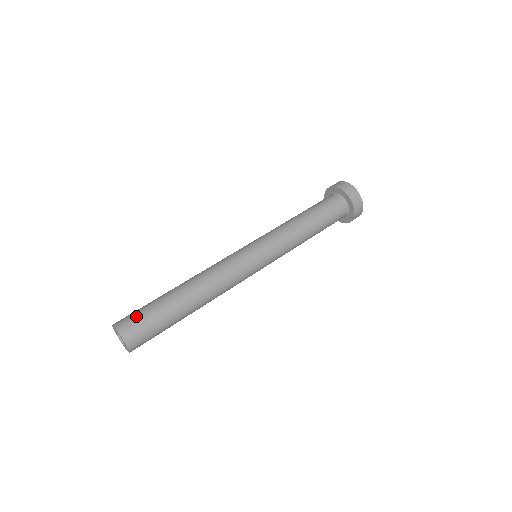
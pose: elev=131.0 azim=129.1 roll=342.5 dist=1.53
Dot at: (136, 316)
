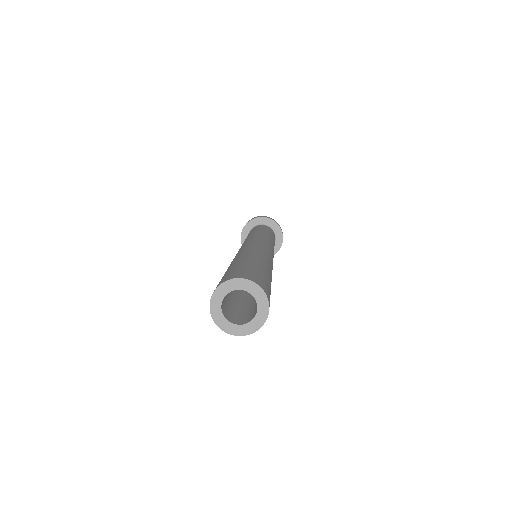
Dot at: (251, 271)
